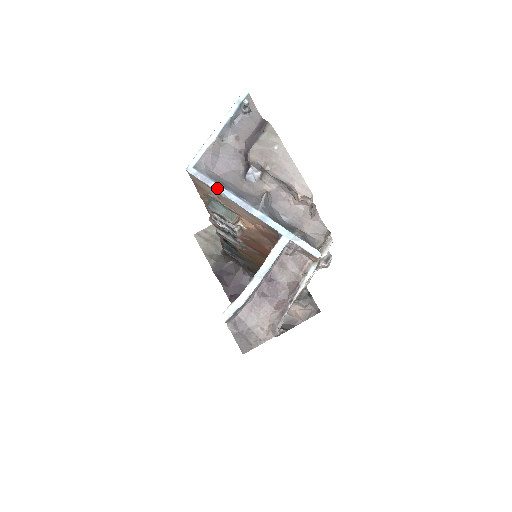
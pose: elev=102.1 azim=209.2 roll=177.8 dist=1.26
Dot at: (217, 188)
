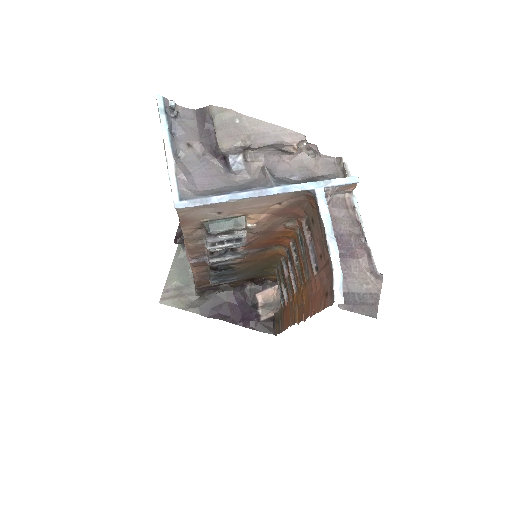
Dot at: (220, 199)
